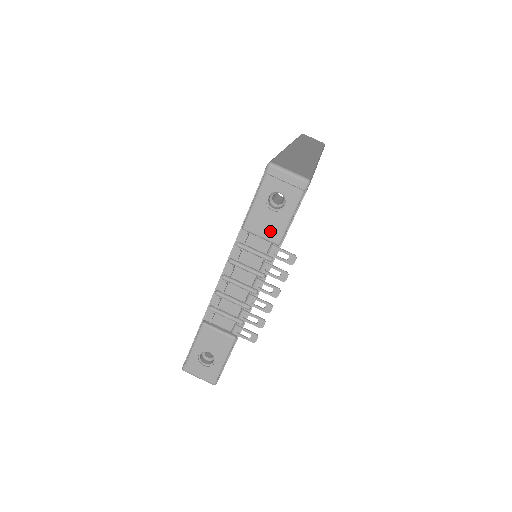
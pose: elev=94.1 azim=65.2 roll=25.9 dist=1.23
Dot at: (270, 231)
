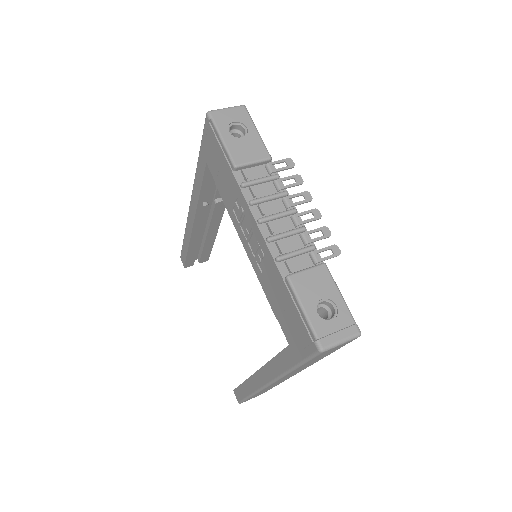
Dot at: (255, 152)
